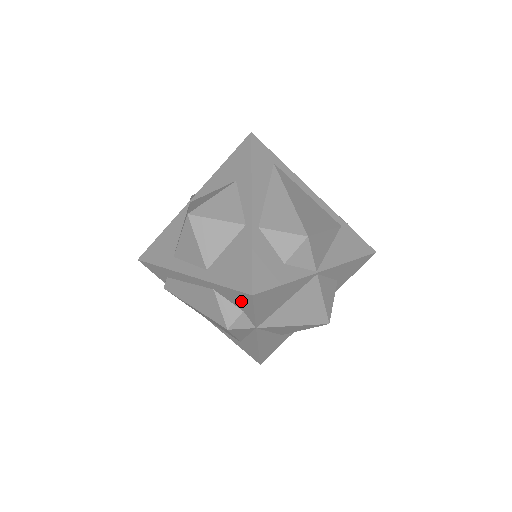
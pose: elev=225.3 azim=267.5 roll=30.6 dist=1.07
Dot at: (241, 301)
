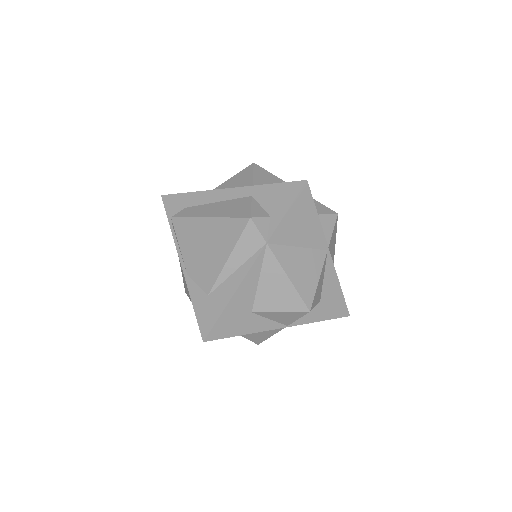
Dot at: (282, 198)
